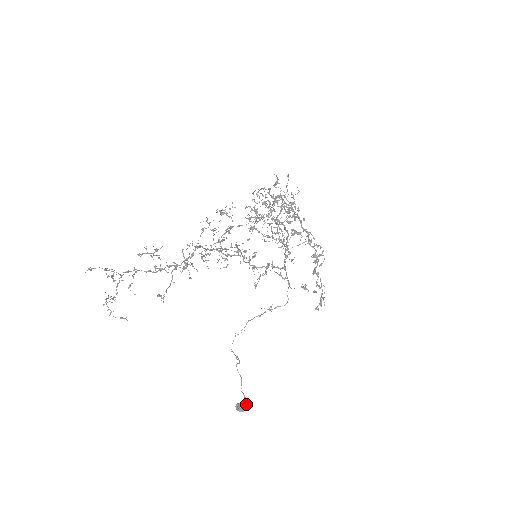
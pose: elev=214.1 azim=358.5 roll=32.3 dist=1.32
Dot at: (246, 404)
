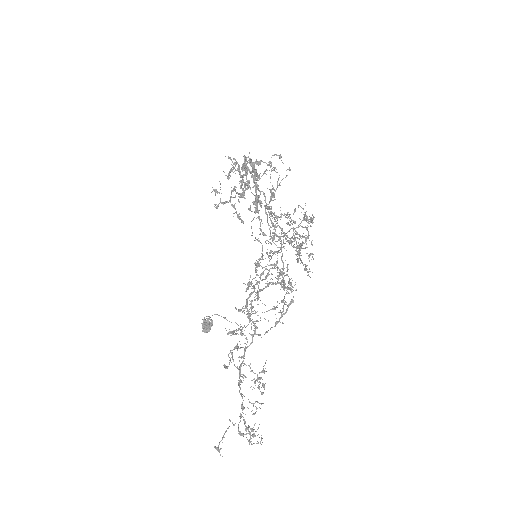
Dot at: (205, 322)
